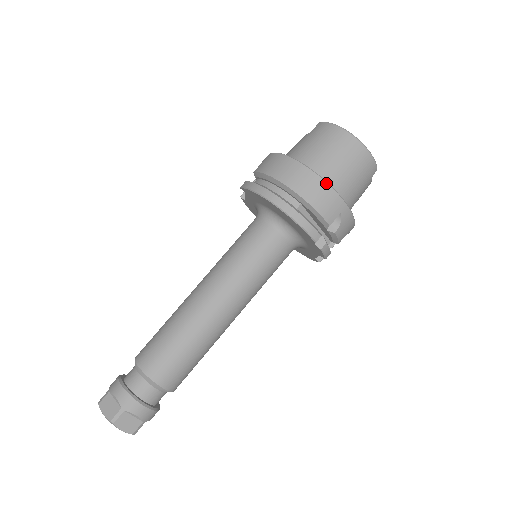
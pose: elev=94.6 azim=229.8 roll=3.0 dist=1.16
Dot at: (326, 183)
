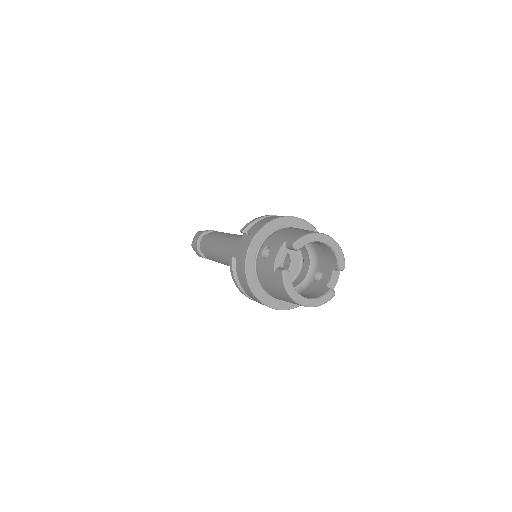
Dot at: occluded
